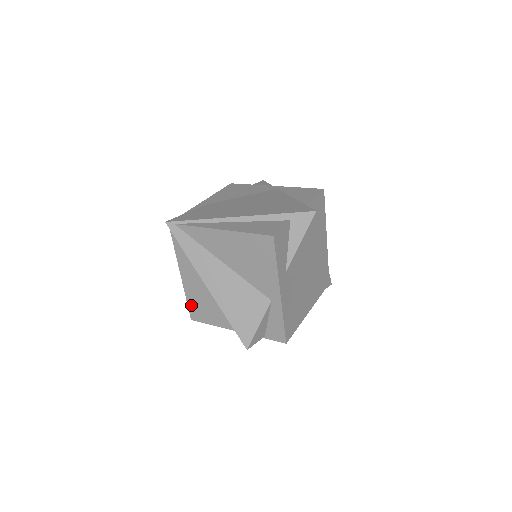
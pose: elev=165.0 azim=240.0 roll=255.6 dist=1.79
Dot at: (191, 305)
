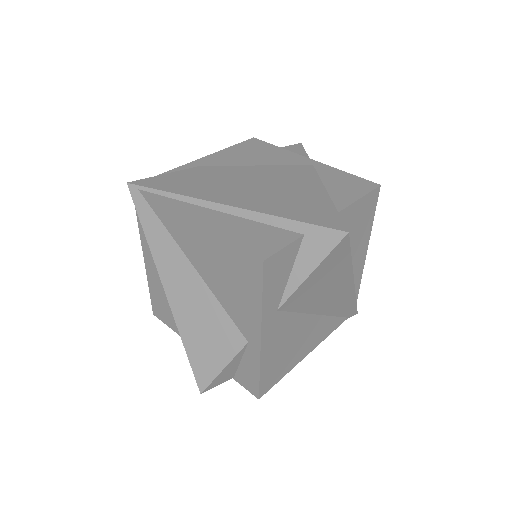
Dot at: (154, 298)
